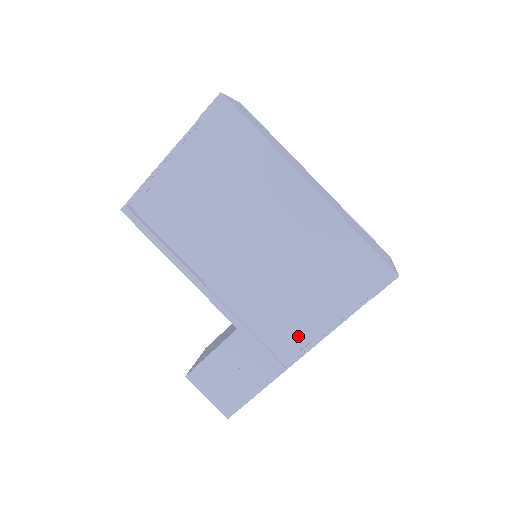
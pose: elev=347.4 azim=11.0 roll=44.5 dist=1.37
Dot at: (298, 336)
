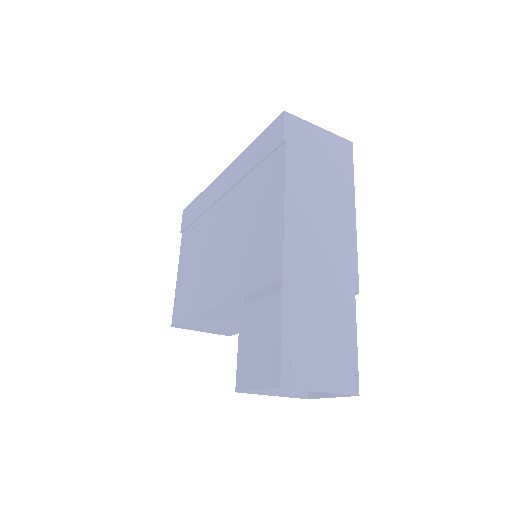
Dot at: (273, 234)
